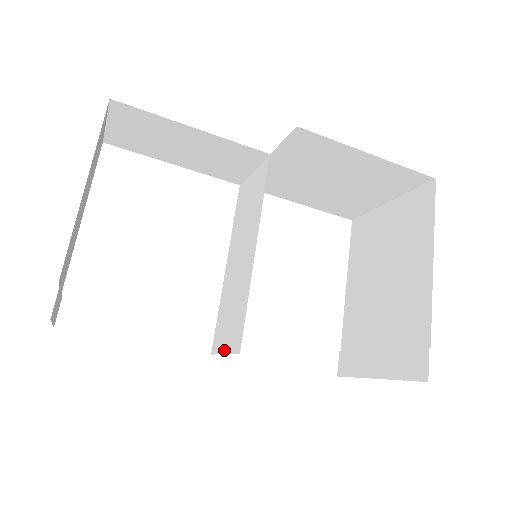
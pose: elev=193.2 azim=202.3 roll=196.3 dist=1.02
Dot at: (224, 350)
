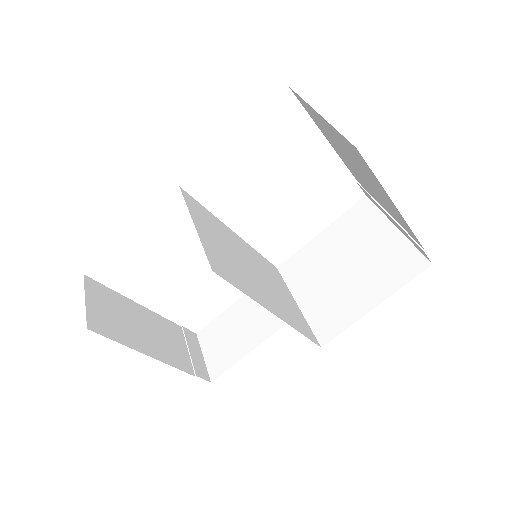
Dot at: (286, 287)
